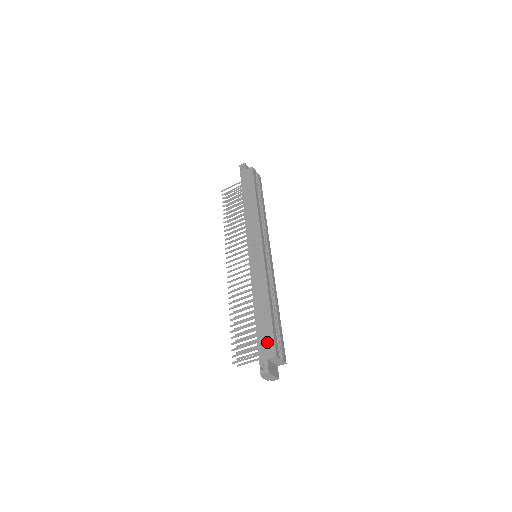
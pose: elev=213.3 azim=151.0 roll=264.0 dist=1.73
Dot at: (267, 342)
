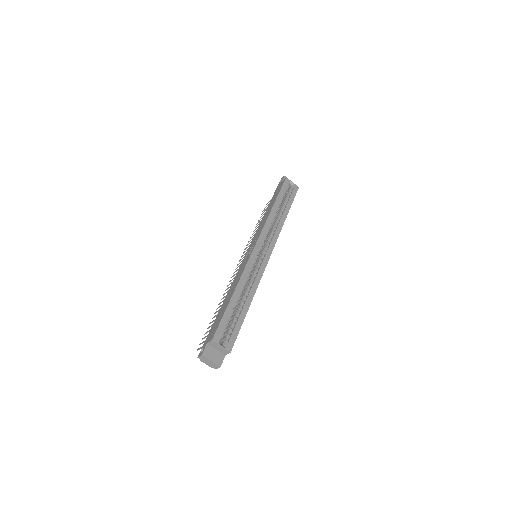
Dot at: (214, 328)
